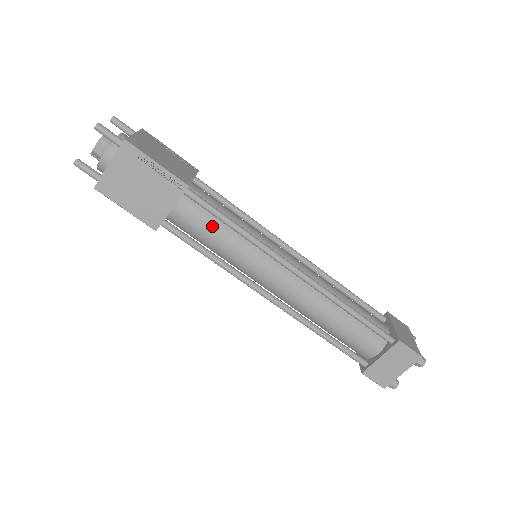
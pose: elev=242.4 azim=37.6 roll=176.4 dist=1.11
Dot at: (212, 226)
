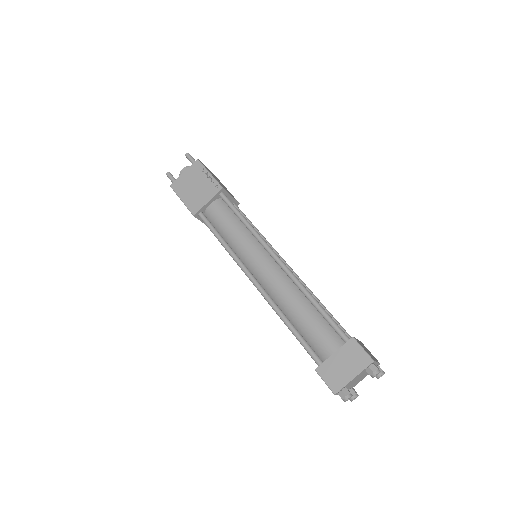
Dot at: (230, 219)
